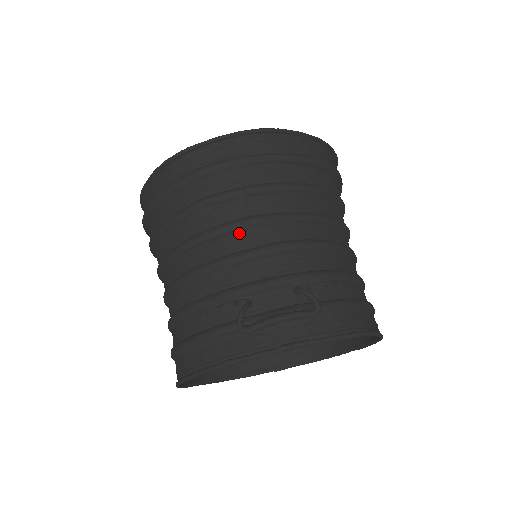
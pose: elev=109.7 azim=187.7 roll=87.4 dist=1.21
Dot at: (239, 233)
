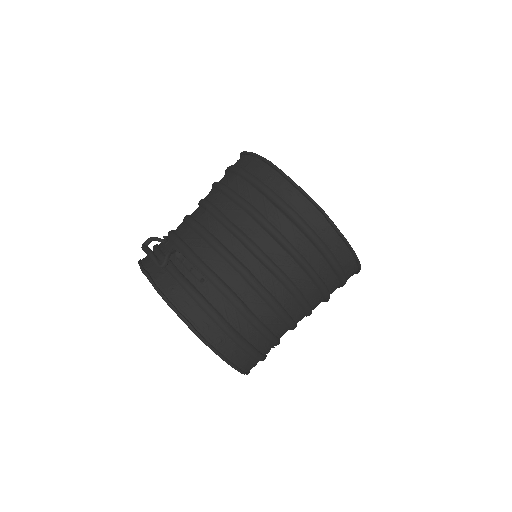
Dot at: (203, 209)
